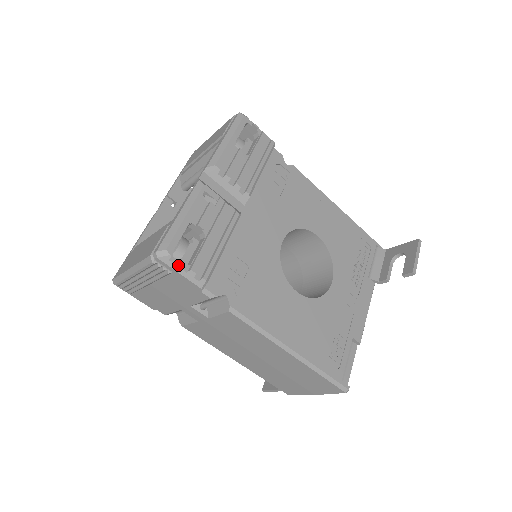
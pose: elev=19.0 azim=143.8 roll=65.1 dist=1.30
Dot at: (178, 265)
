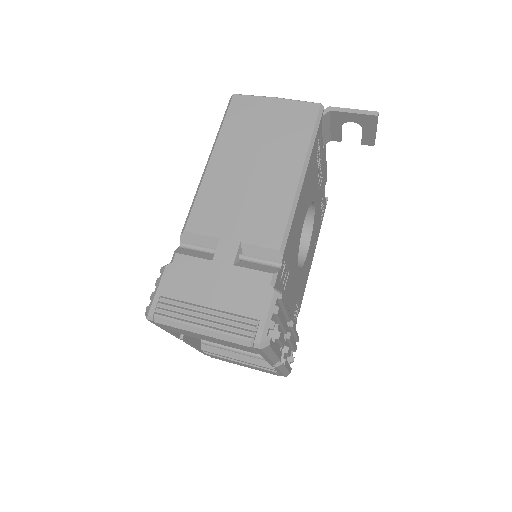
Dot at: (292, 360)
